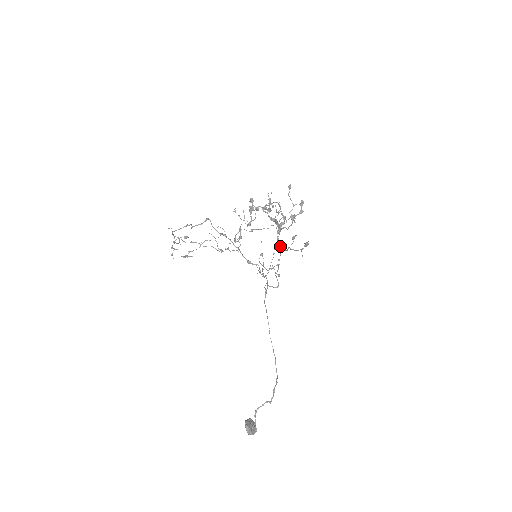
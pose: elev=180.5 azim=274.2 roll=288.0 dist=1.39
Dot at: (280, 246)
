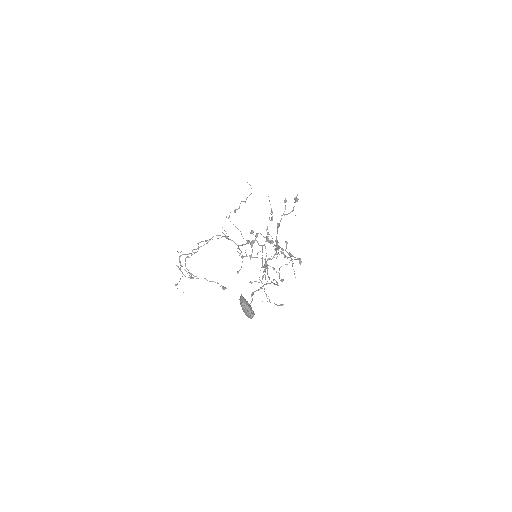
Dot at: occluded
